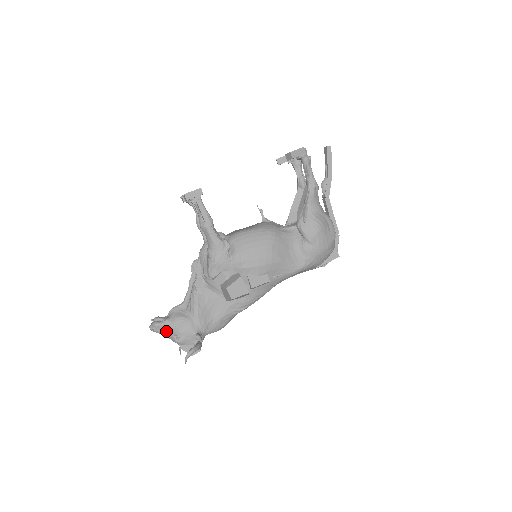
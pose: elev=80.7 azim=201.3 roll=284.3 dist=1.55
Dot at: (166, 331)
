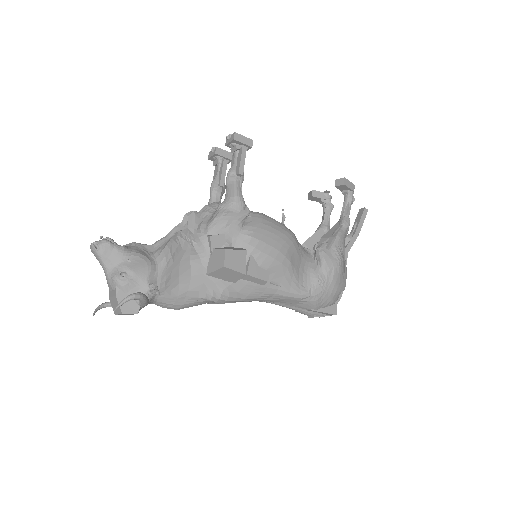
Dot at: (112, 260)
